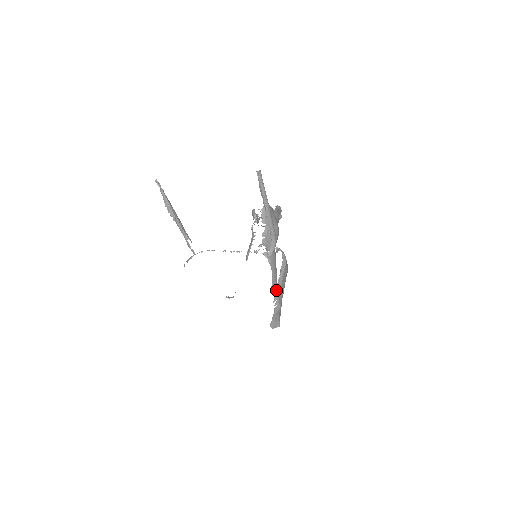
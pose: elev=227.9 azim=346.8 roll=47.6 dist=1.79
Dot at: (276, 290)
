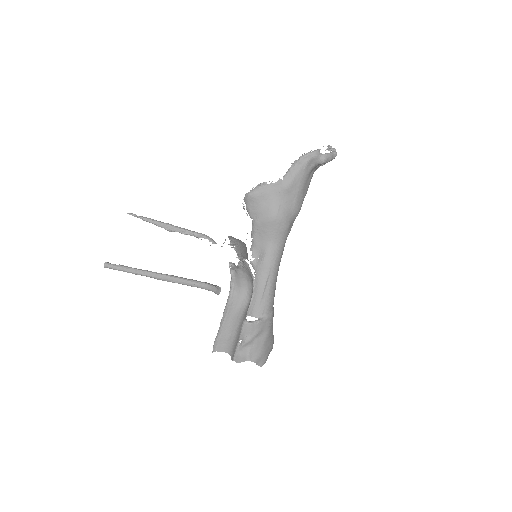
Dot at: (214, 341)
